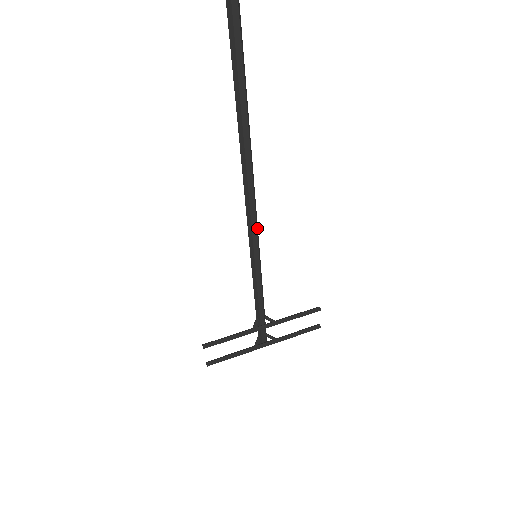
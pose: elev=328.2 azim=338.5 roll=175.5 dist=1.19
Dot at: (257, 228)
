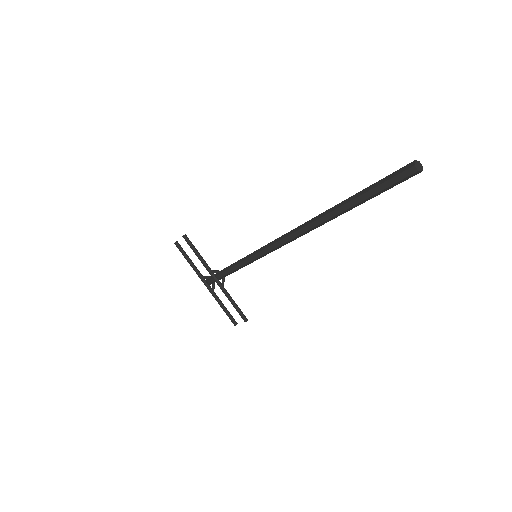
Dot at: (274, 250)
